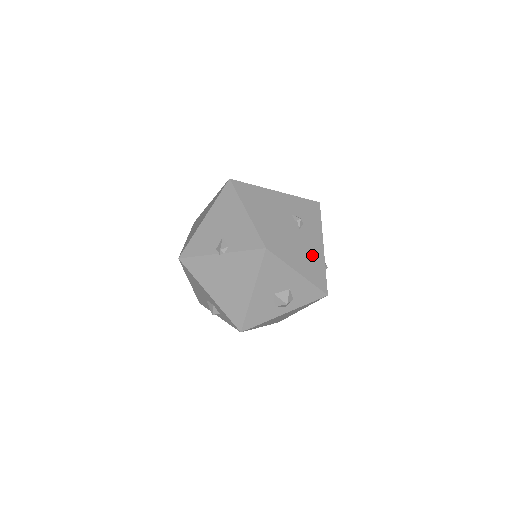
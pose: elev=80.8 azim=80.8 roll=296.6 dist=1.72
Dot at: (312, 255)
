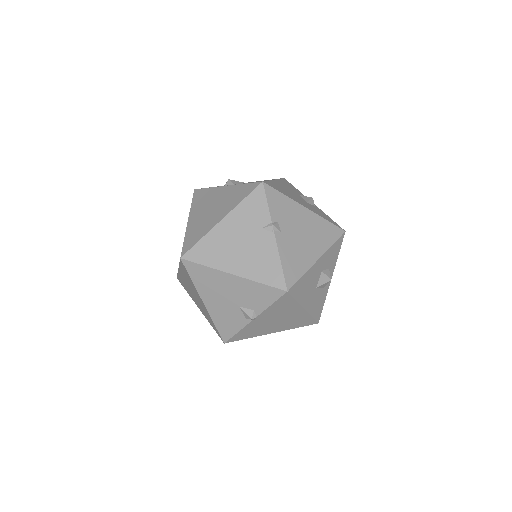
Dot at: (308, 229)
